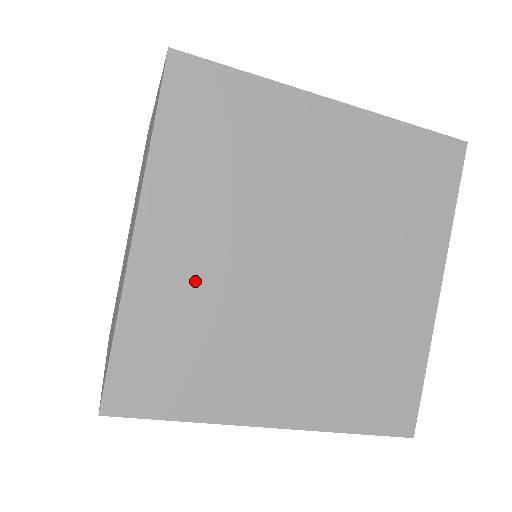
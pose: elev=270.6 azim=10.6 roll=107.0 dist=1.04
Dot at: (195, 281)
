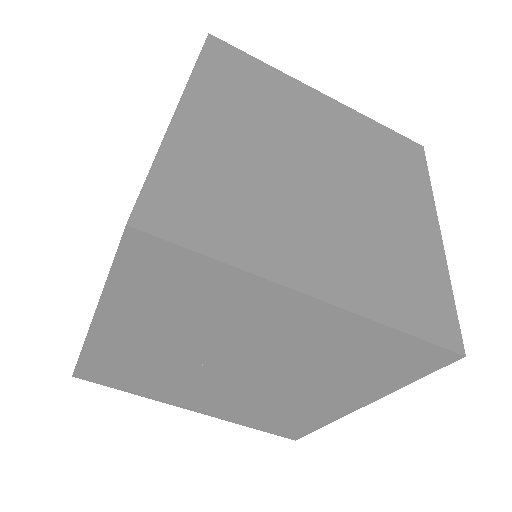
Dot at: (228, 154)
